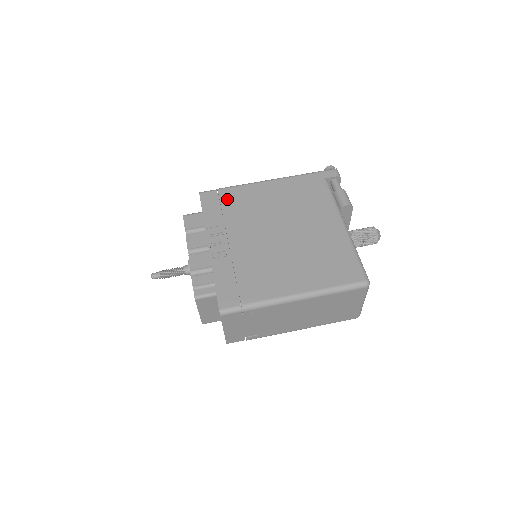
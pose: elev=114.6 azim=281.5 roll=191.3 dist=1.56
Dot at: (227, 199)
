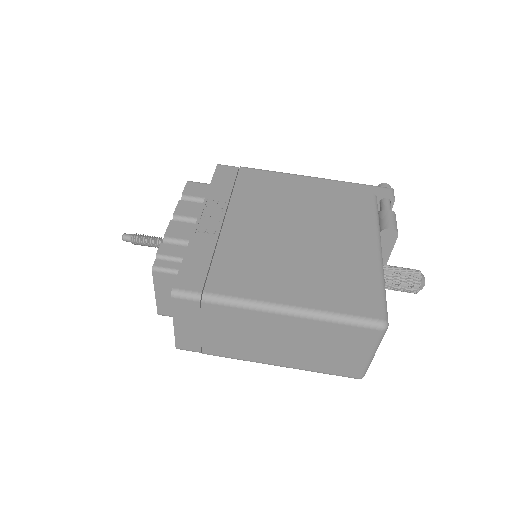
Dot at: (246, 179)
